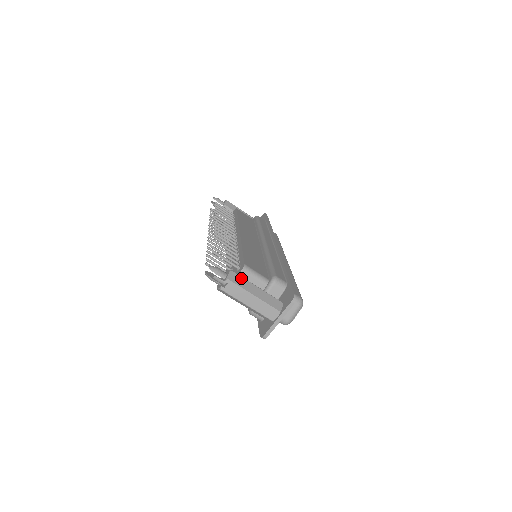
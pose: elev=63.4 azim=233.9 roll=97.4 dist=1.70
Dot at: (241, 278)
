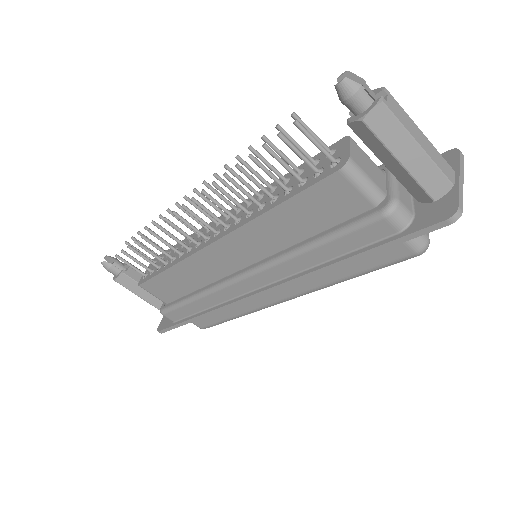
Dot at: occluded
